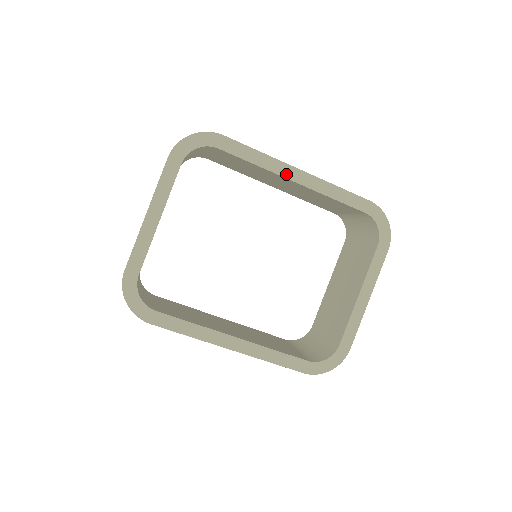
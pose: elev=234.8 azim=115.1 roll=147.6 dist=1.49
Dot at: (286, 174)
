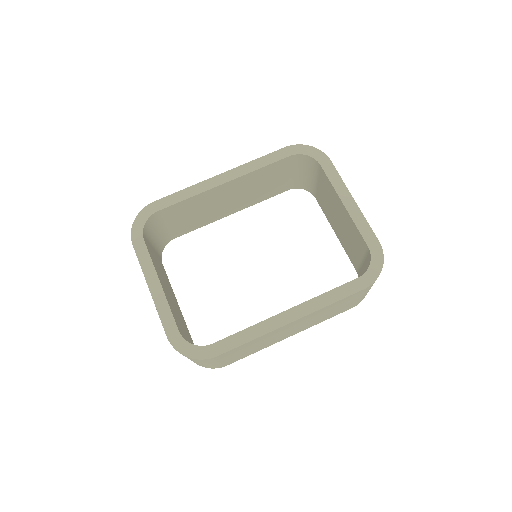
Dot at: (214, 184)
